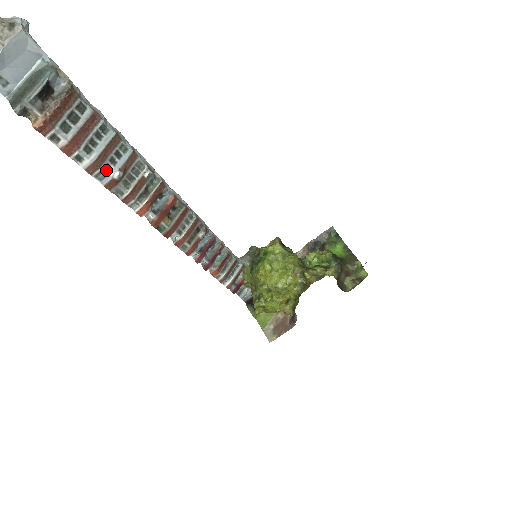
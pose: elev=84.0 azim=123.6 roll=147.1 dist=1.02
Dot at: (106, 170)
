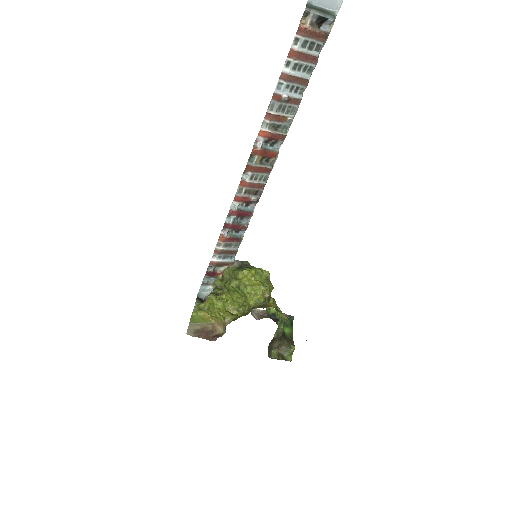
Dot at: (285, 87)
